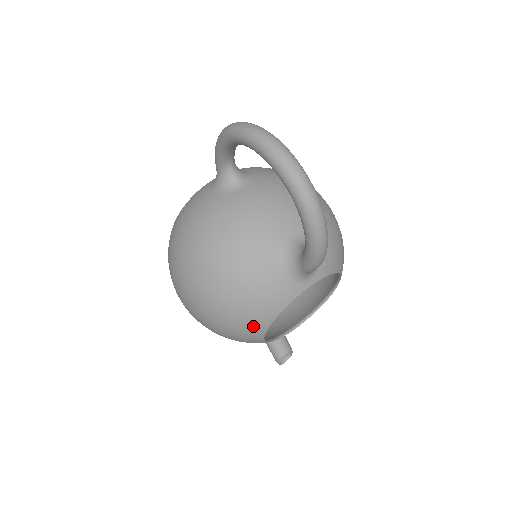
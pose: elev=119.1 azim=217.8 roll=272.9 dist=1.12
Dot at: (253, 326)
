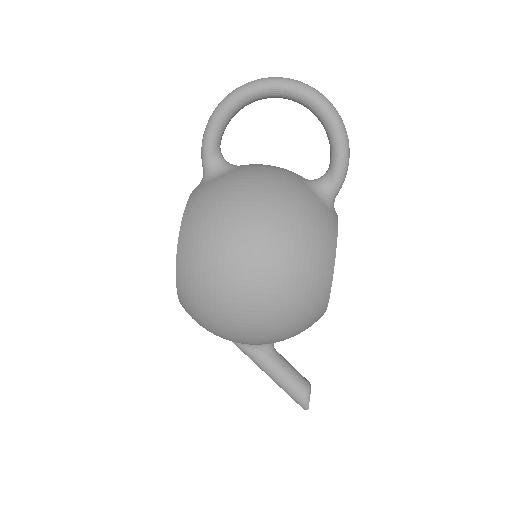
Dot at: (325, 261)
